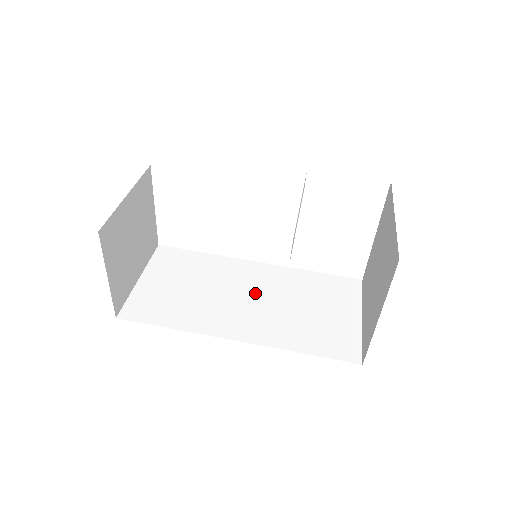
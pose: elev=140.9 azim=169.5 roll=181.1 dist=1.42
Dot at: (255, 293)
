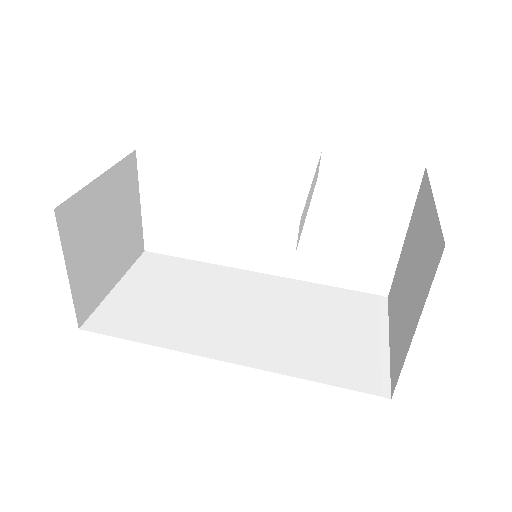
Dot at: (255, 307)
